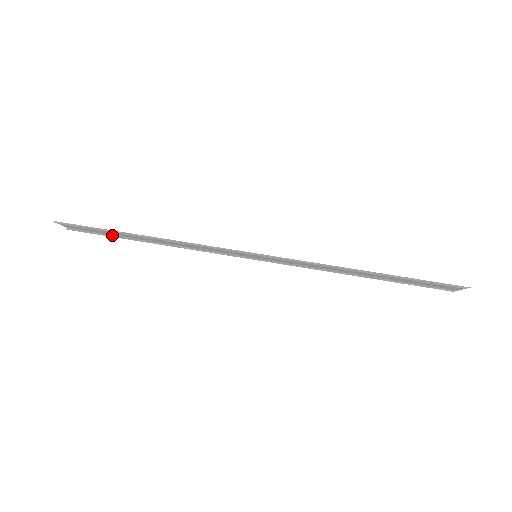
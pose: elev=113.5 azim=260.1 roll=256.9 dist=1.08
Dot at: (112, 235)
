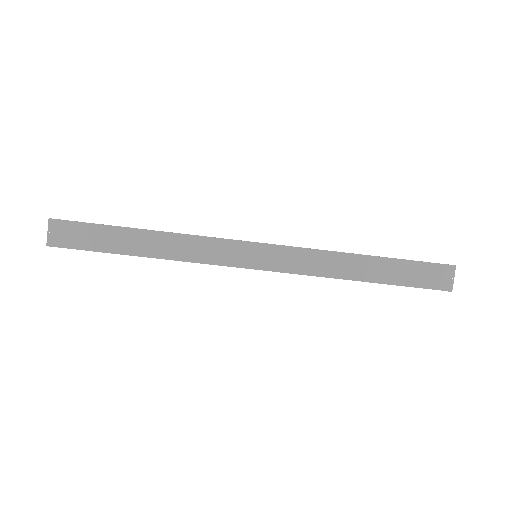
Dot at: (101, 224)
